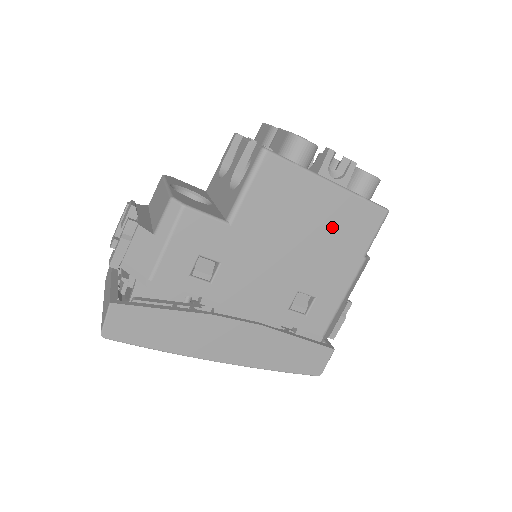
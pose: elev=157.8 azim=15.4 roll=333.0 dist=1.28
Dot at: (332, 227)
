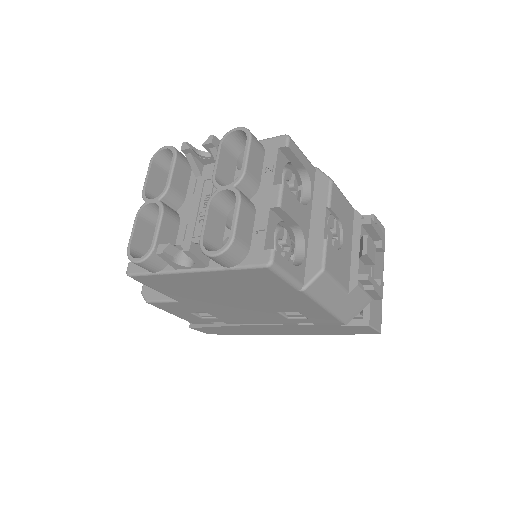
Dot at: (239, 287)
